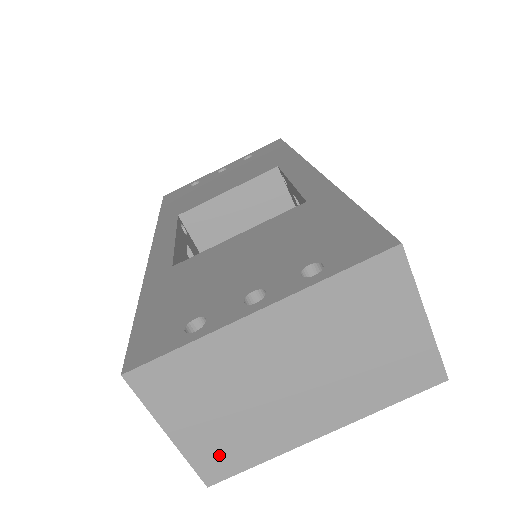
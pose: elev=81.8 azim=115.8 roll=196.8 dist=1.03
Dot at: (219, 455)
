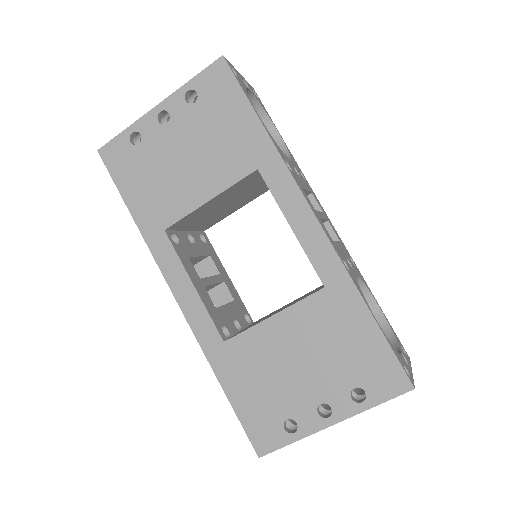
Dot at: occluded
